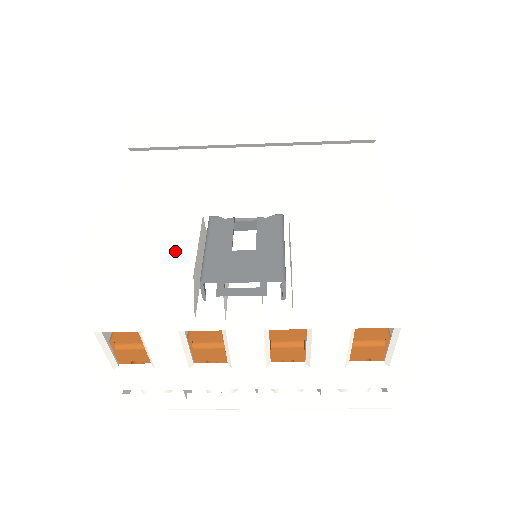
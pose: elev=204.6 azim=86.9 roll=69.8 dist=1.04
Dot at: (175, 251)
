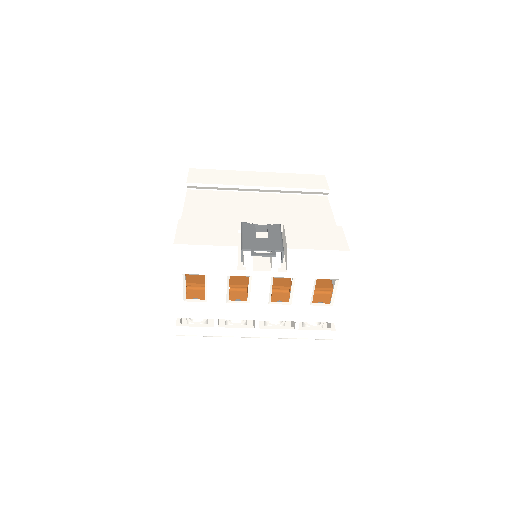
Dot at: (227, 236)
